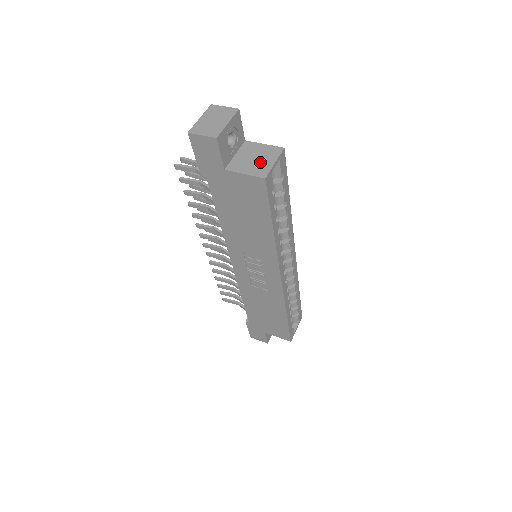
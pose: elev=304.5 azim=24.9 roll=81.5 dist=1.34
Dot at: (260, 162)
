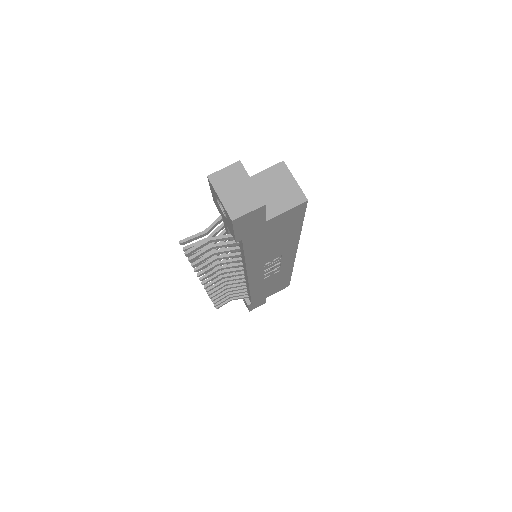
Dot at: (284, 190)
